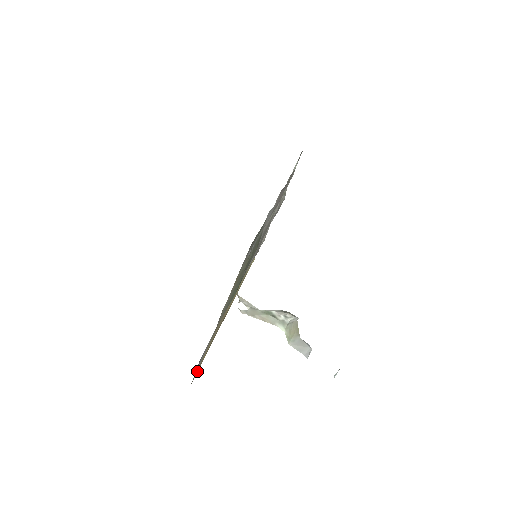
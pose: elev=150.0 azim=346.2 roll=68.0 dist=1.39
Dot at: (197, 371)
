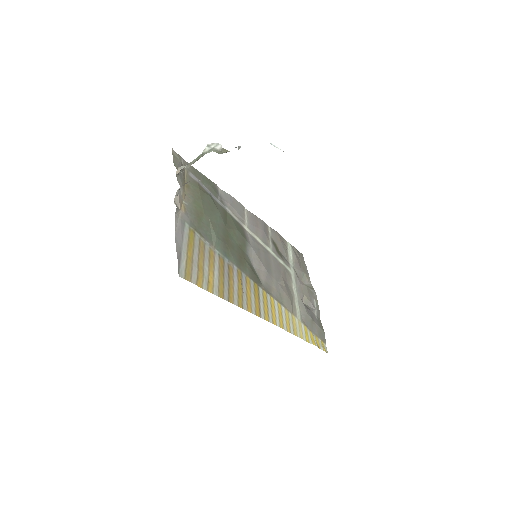
Dot at: (193, 278)
